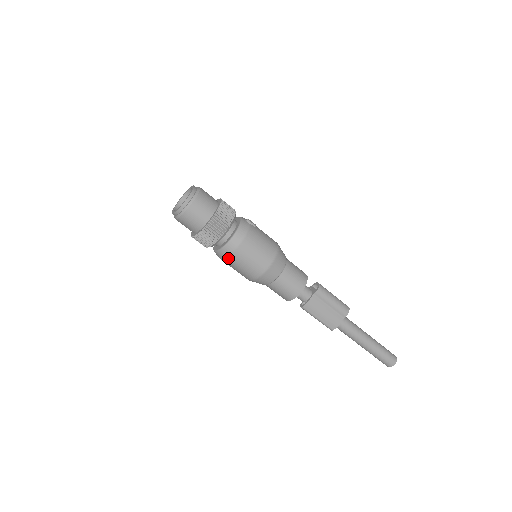
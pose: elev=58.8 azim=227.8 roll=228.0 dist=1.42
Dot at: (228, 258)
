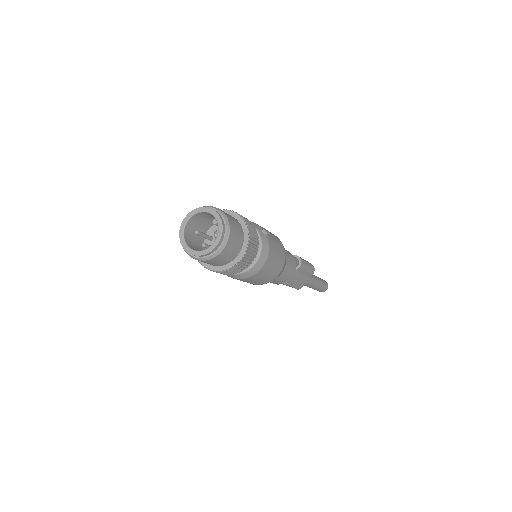
Dot at: (244, 279)
